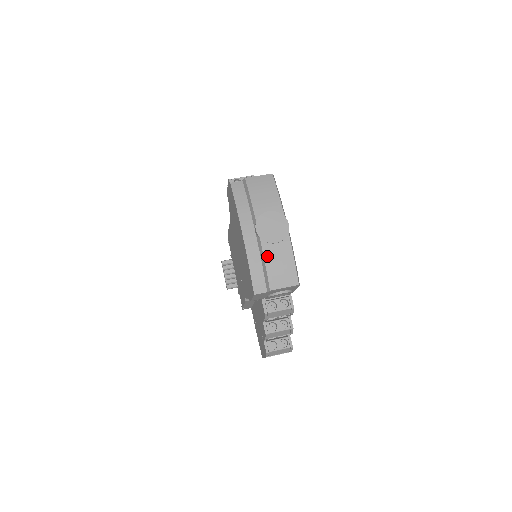
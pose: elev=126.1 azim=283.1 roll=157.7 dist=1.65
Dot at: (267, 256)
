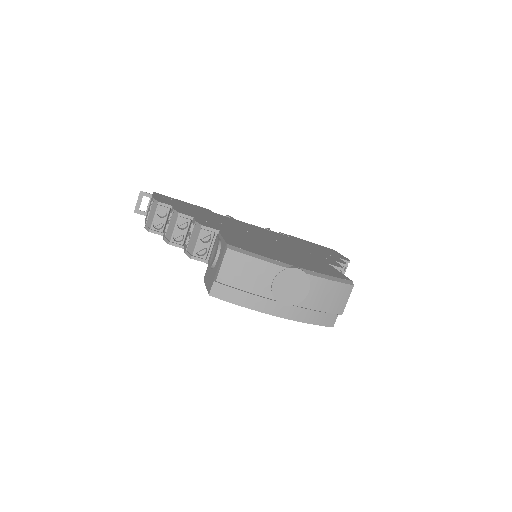
Dot at: (314, 306)
